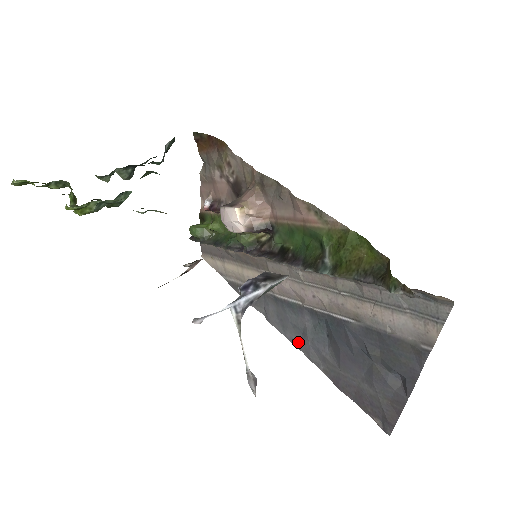
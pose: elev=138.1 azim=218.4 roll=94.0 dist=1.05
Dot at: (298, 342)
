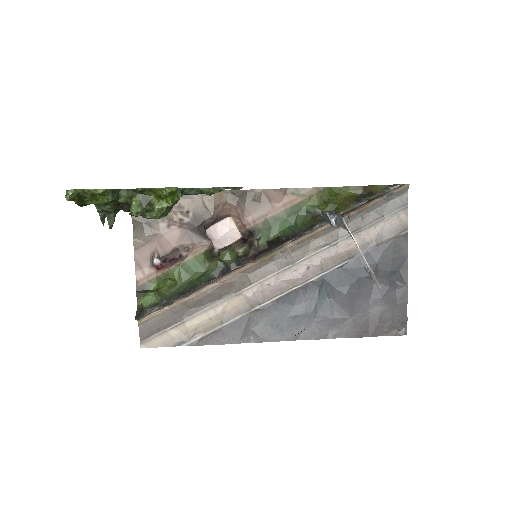
Dot at: (301, 333)
